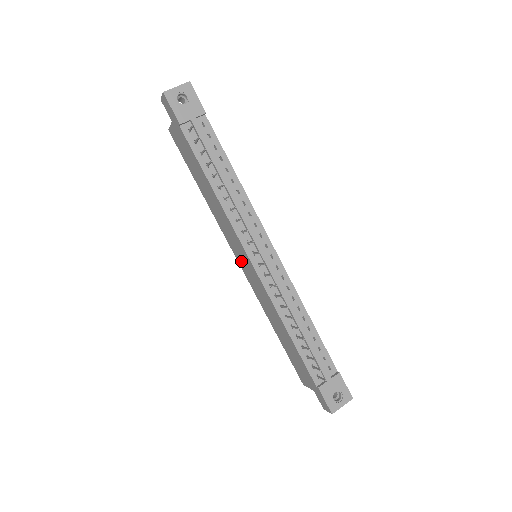
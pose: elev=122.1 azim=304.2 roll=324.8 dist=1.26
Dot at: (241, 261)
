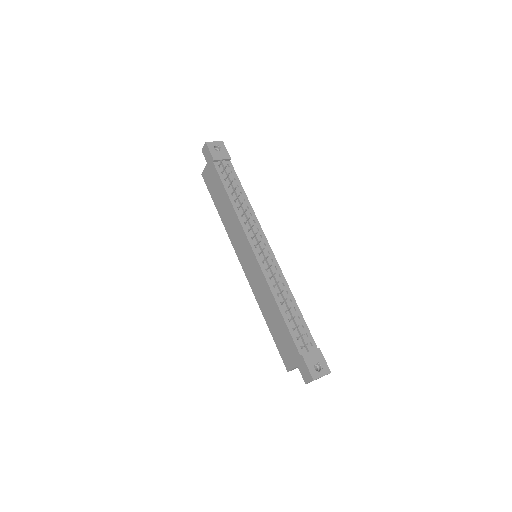
Dot at: (244, 260)
